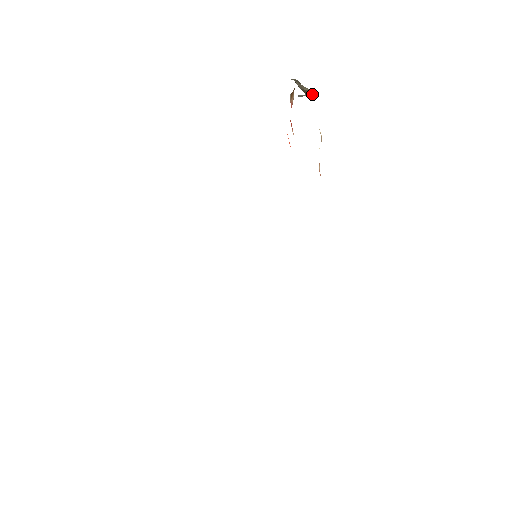
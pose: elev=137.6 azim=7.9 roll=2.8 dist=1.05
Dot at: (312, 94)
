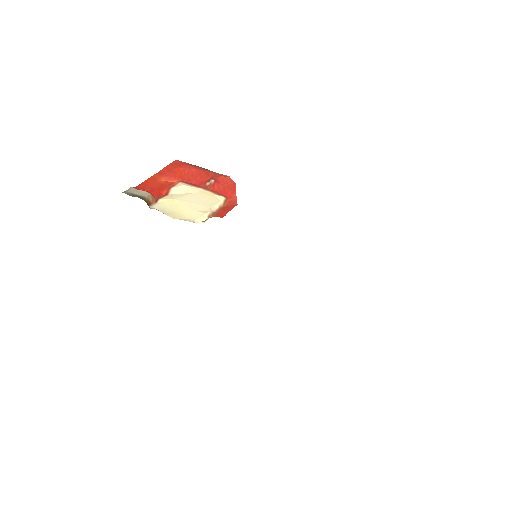
Dot at: occluded
